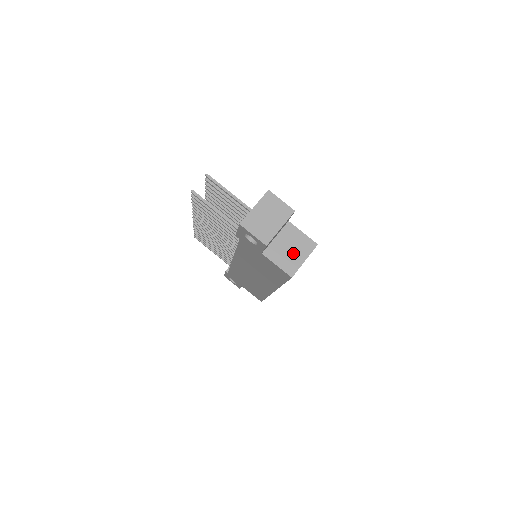
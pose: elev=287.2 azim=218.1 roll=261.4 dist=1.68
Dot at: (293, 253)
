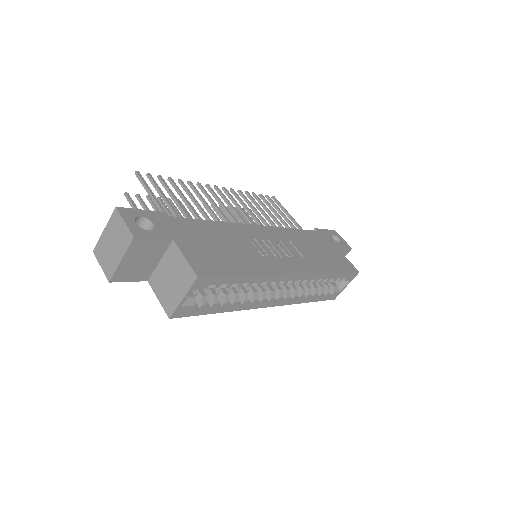
Dot at: (173, 285)
